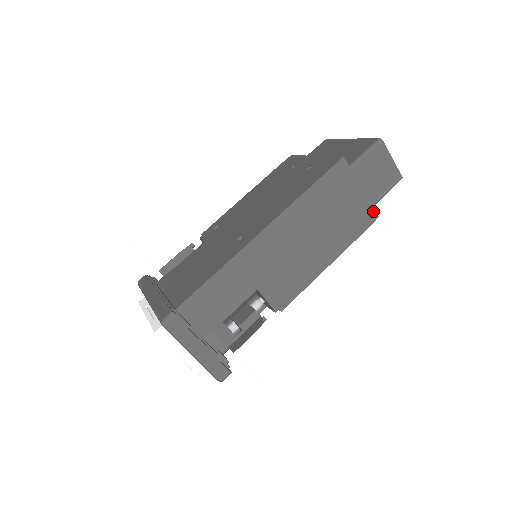
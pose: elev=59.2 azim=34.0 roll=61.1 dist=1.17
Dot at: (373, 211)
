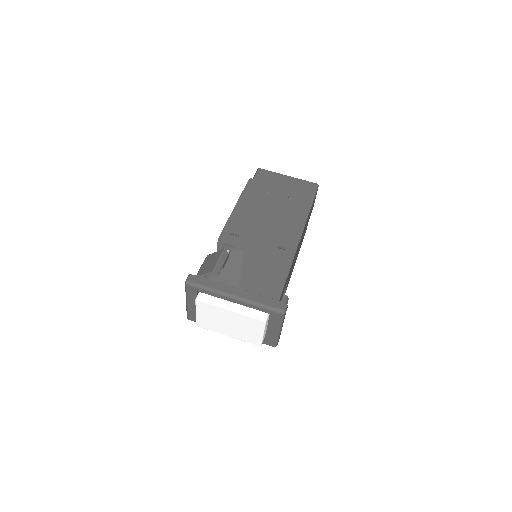
Dot at: occluded
